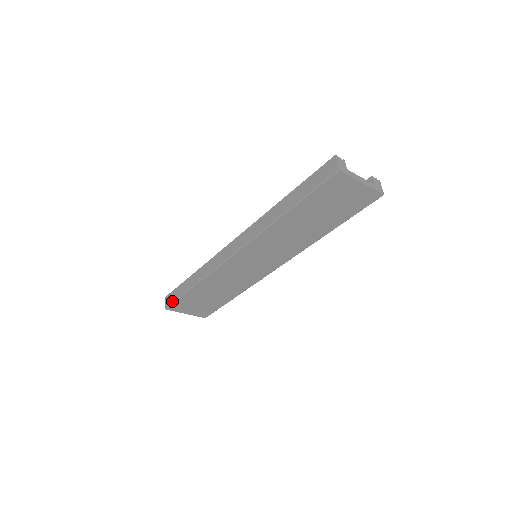
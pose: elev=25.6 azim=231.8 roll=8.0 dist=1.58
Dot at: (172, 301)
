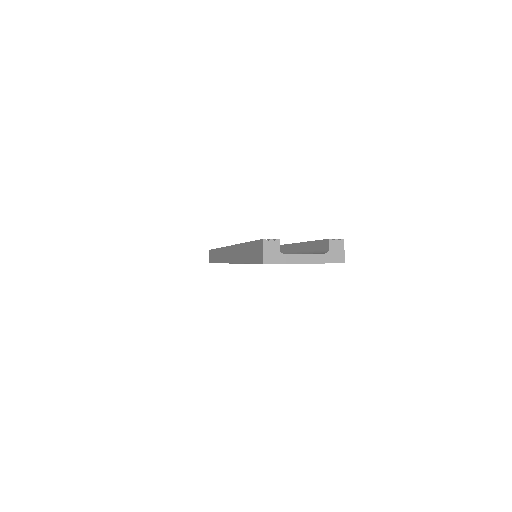
Dot at: (210, 261)
